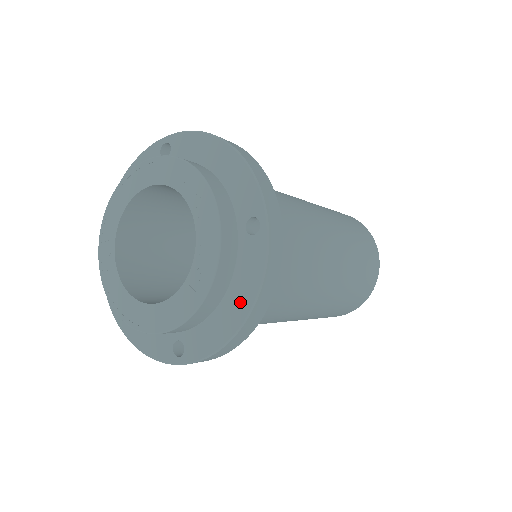
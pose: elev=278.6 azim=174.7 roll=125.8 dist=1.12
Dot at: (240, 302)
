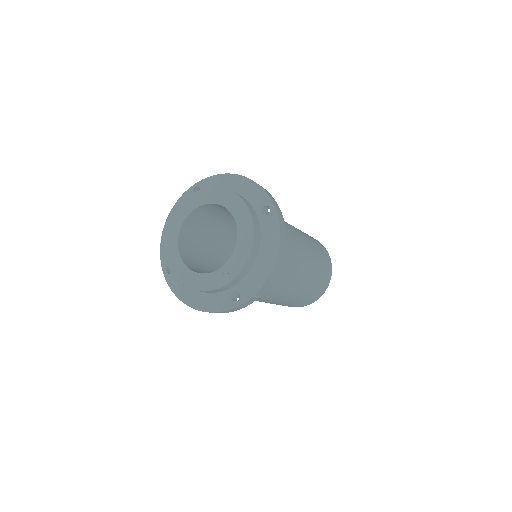
Dot at: (200, 302)
